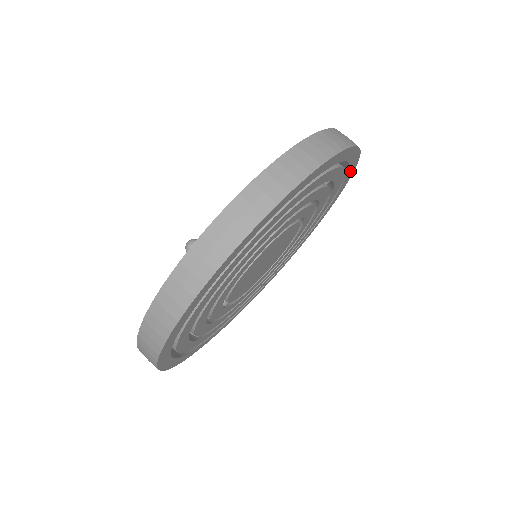
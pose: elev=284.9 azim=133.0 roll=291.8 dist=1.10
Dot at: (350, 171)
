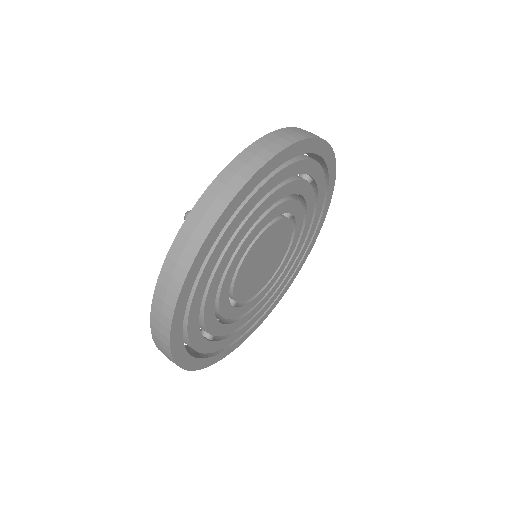
Dot at: (331, 177)
